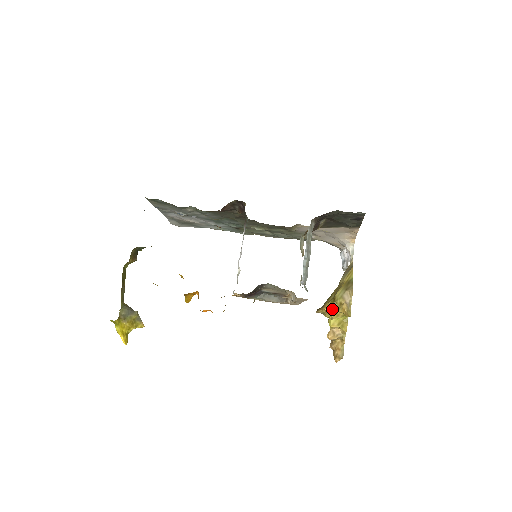
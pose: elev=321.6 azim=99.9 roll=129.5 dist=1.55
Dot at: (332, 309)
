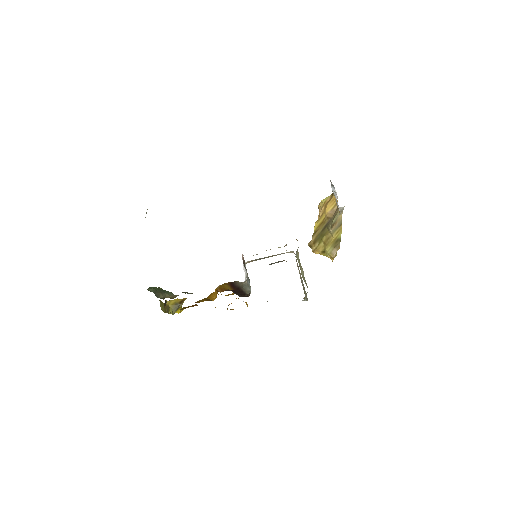
Dot at: (322, 254)
